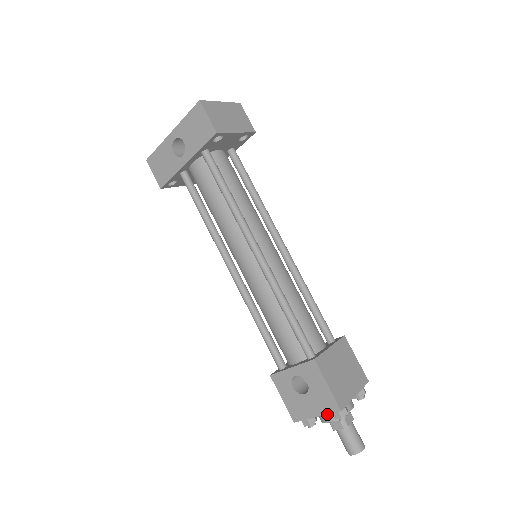
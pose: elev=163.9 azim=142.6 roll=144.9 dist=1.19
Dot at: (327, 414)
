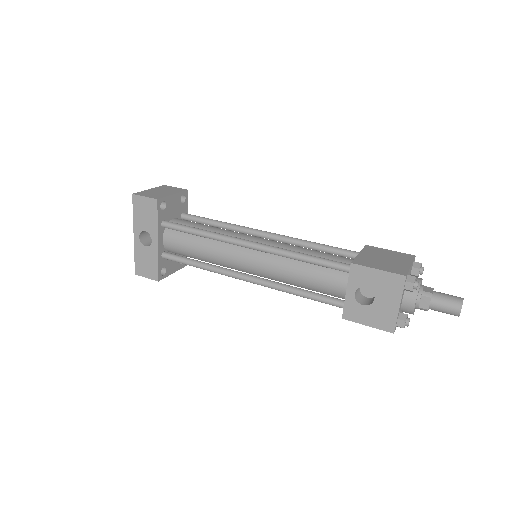
Dot at: (407, 299)
